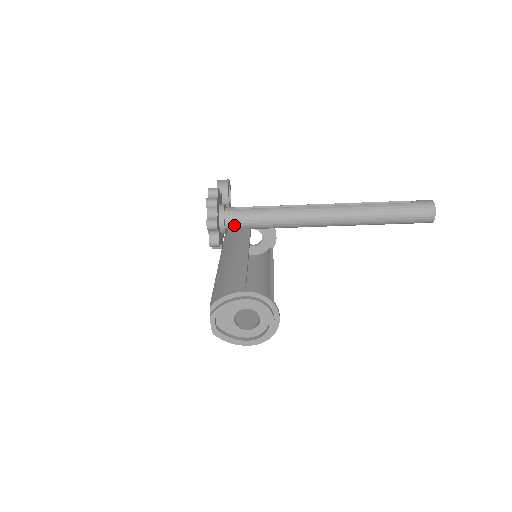
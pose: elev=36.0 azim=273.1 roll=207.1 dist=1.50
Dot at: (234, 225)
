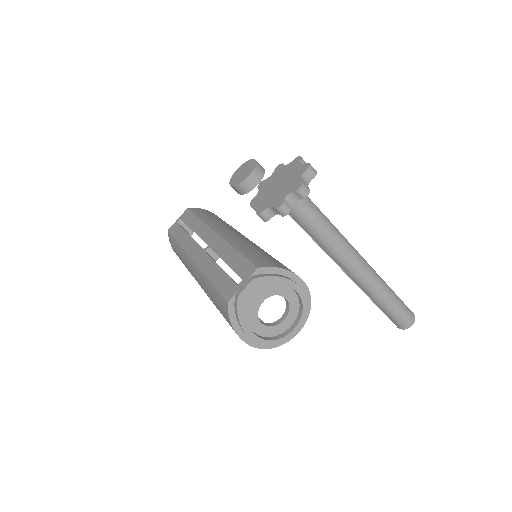
Dot at: (300, 208)
